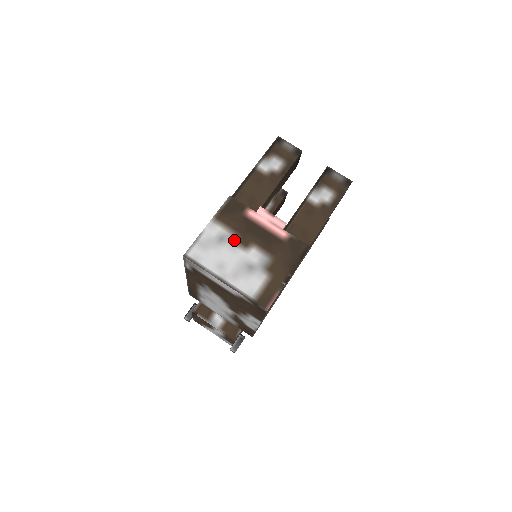
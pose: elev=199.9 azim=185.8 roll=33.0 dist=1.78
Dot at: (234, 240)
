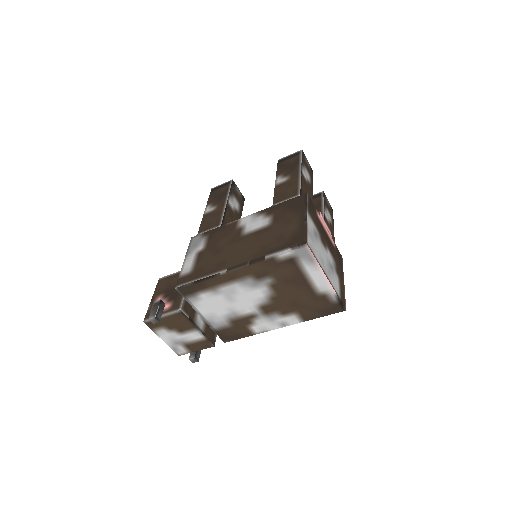
Dot at: (320, 238)
